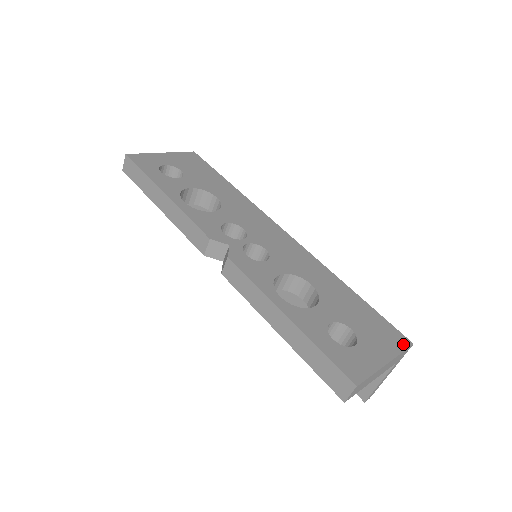
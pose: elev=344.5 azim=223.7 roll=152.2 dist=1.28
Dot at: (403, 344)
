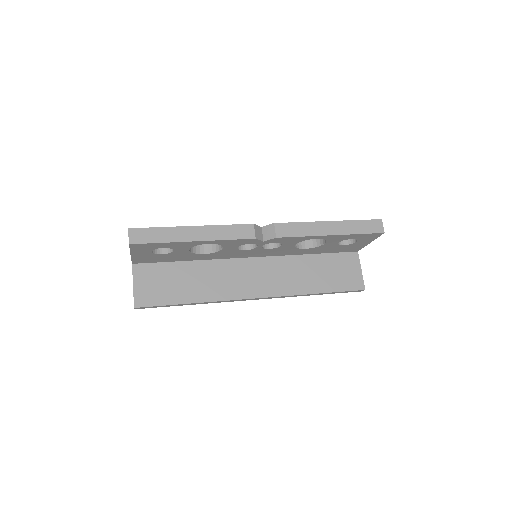
Dot at: occluded
